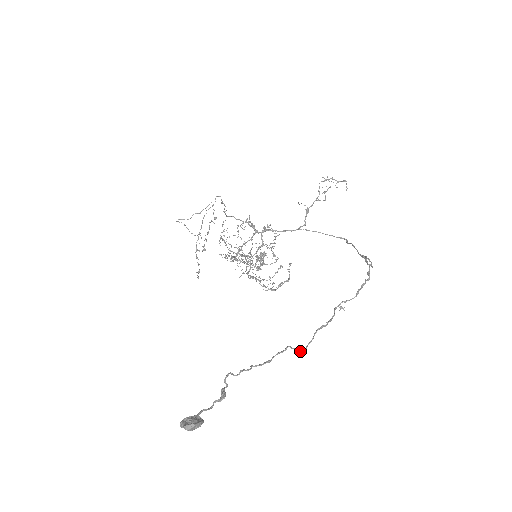
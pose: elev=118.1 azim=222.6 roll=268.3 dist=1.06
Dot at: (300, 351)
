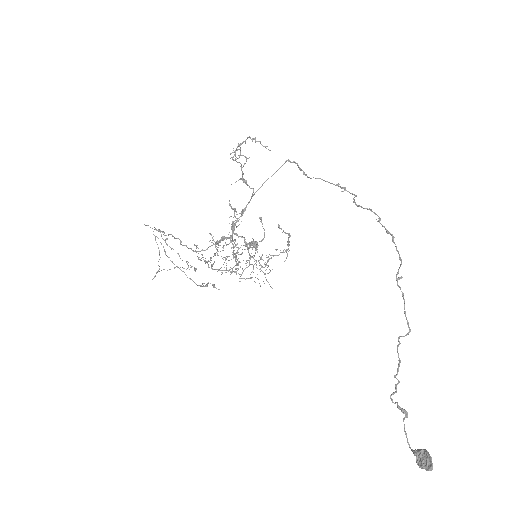
Dot at: (408, 334)
